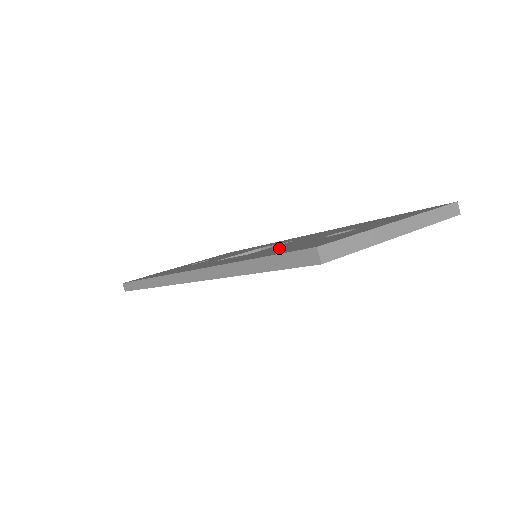
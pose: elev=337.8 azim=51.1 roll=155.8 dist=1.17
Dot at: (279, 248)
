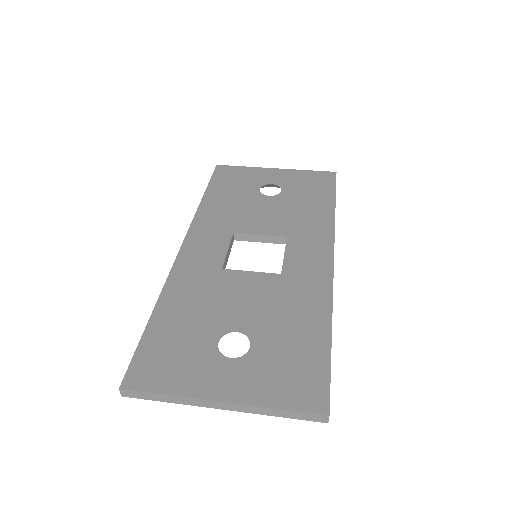
Dot at: (205, 307)
